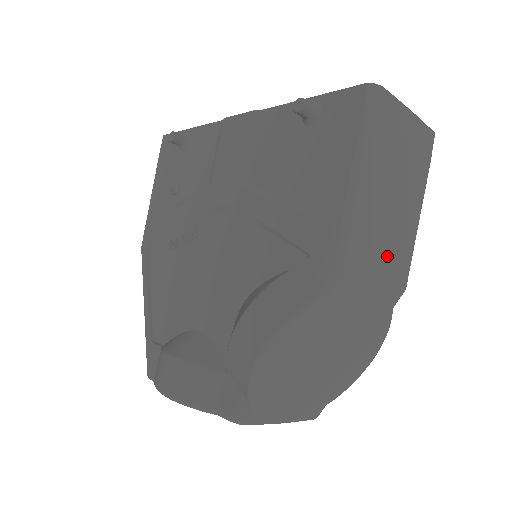
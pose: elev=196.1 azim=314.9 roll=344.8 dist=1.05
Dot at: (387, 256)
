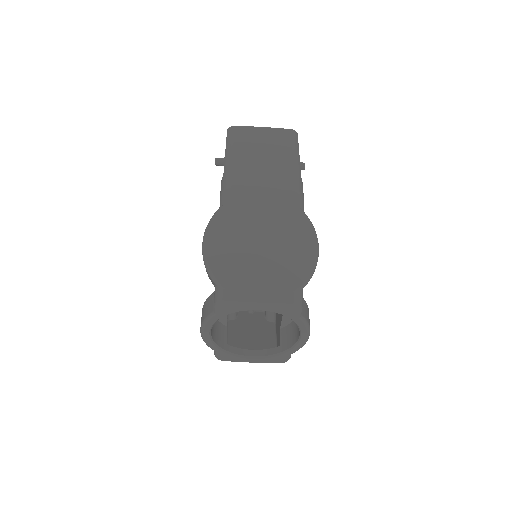
Dot at: (266, 179)
